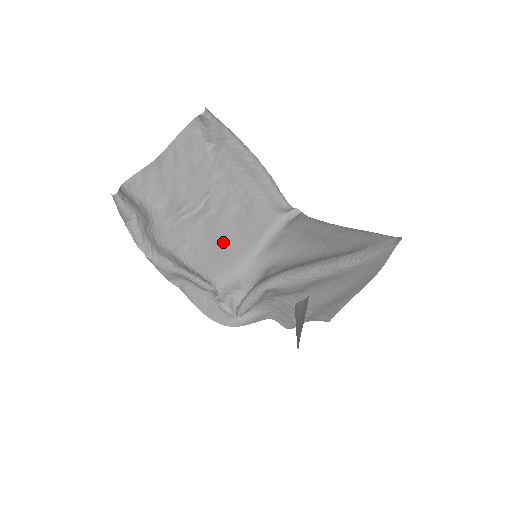
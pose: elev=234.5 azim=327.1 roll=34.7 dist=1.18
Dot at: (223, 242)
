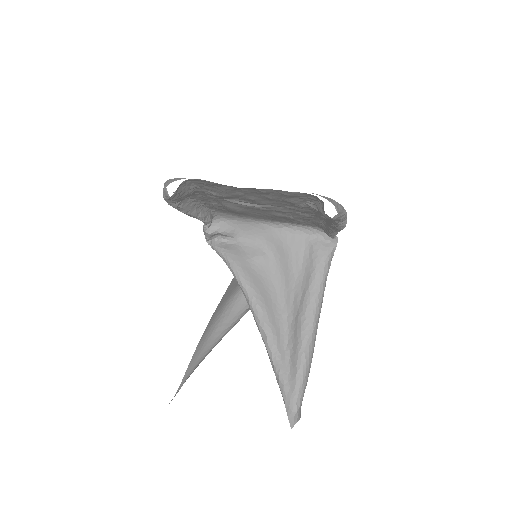
Dot at: (251, 213)
